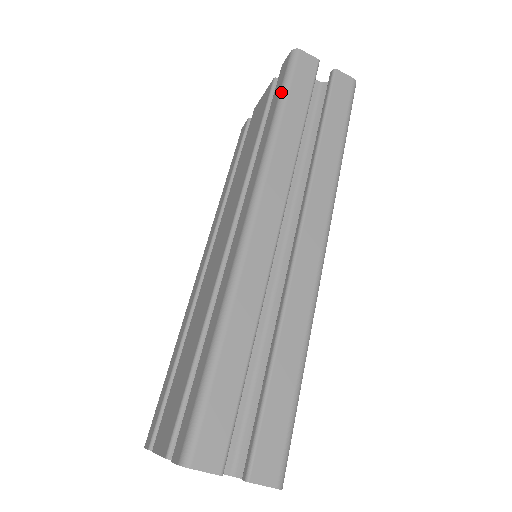
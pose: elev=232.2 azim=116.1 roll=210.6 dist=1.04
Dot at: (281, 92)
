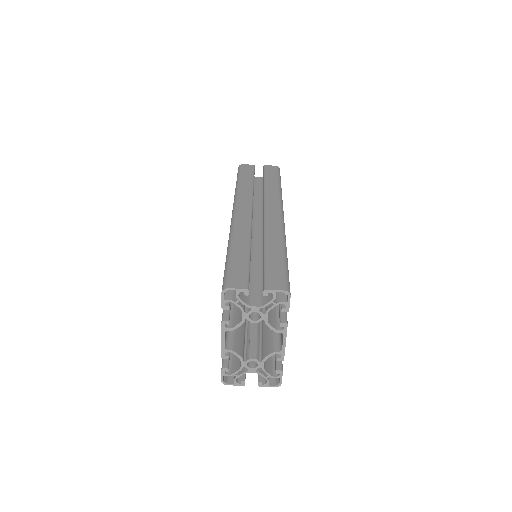
Dot at: (237, 178)
